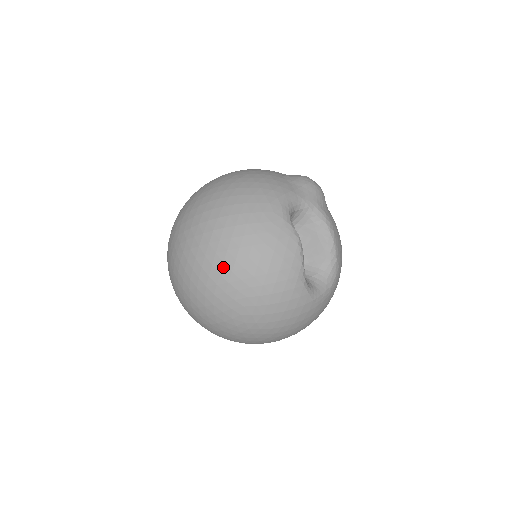
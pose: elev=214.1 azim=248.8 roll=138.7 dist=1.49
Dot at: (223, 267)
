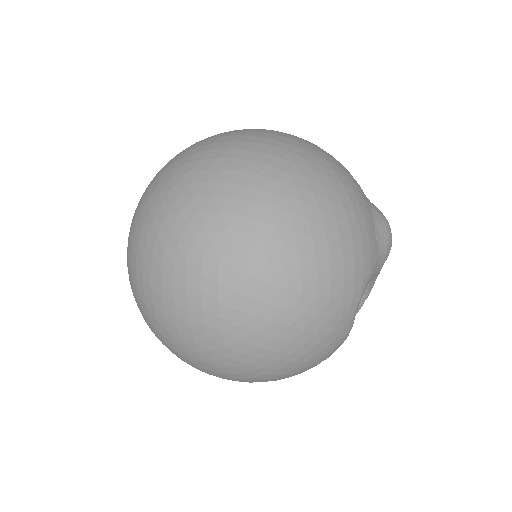
Dot at: (252, 351)
